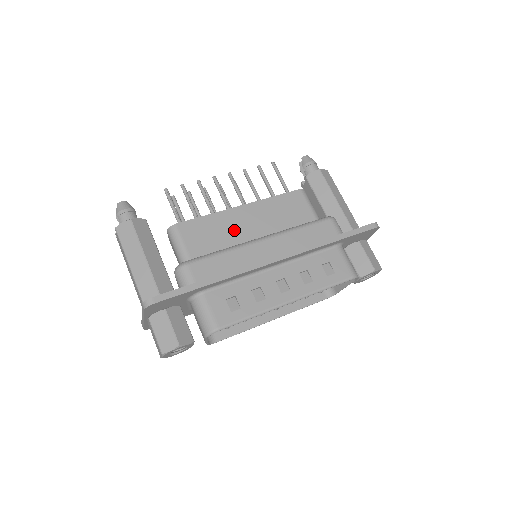
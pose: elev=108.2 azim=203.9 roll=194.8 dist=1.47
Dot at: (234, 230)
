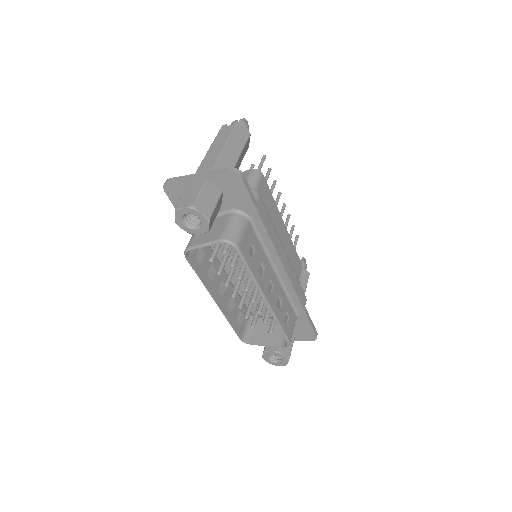
Dot at: (274, 226)
